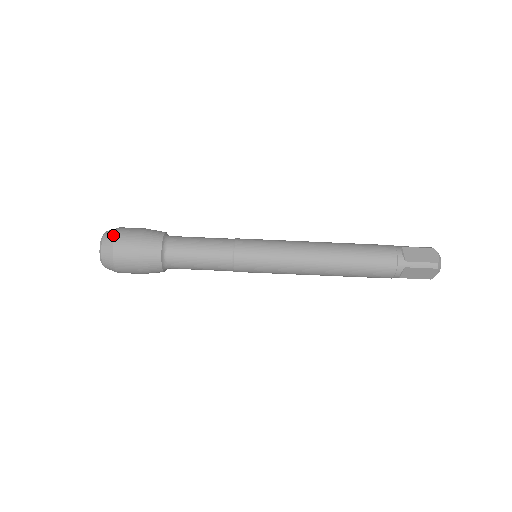
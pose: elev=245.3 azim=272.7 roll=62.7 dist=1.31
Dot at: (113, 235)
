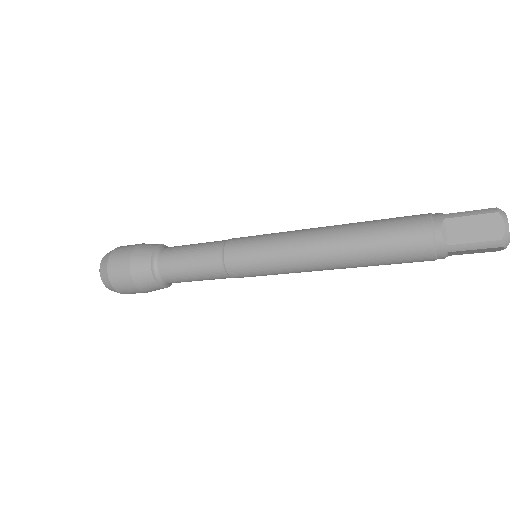
Dot at: (105, 267)
